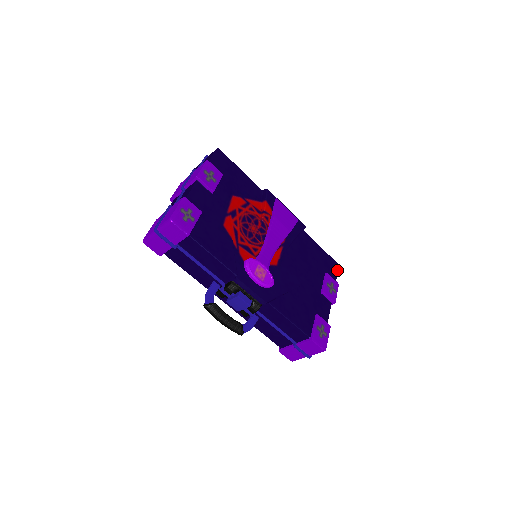
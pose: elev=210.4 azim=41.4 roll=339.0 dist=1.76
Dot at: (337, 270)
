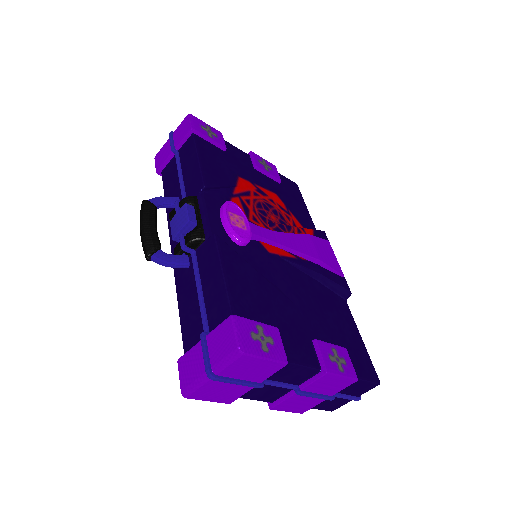
Dot at: (371, 379)
